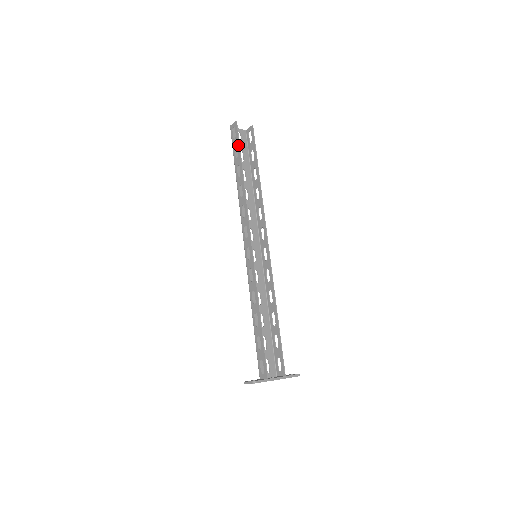
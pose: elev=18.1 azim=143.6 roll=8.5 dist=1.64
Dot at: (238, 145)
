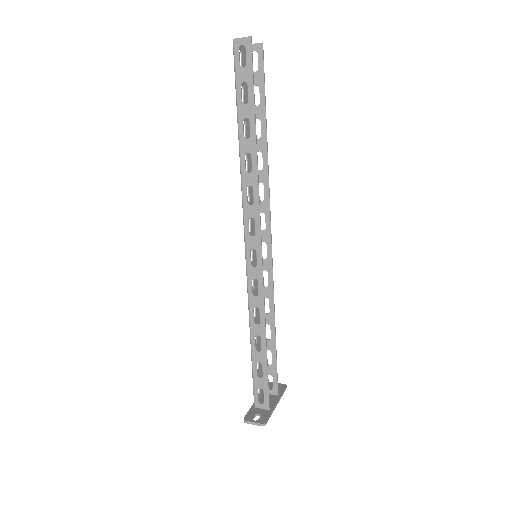
Dot at: (251, 83)
